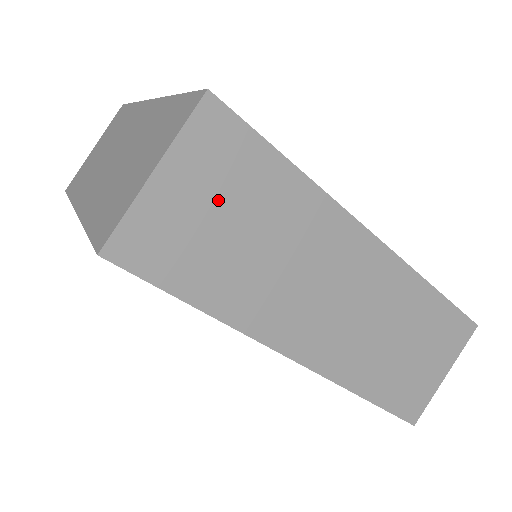
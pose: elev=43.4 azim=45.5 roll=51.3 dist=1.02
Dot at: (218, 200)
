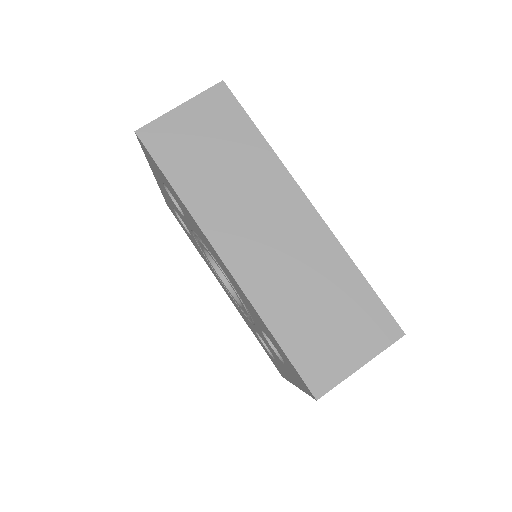
Dot at: (208, 132)
